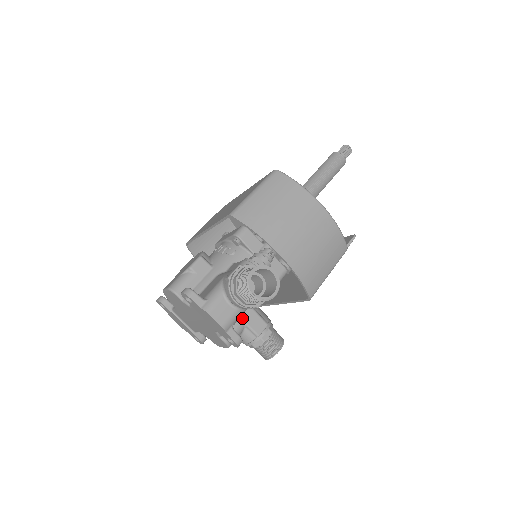
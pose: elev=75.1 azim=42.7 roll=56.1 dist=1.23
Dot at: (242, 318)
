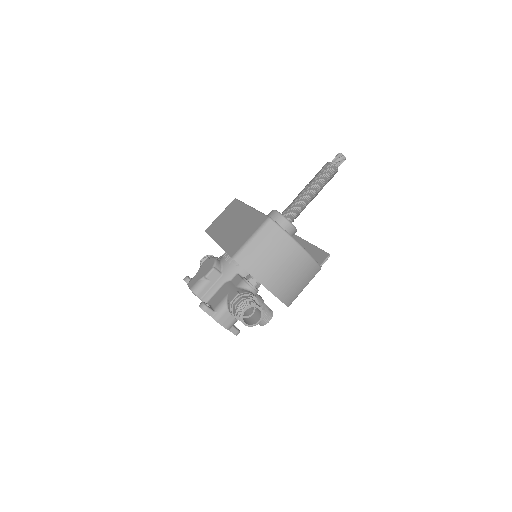
Dot at: occluded
